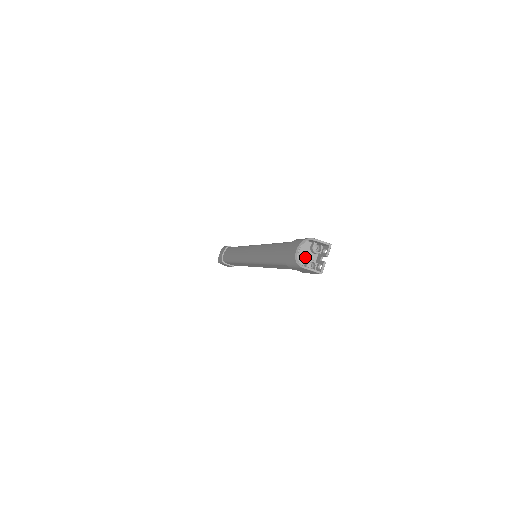
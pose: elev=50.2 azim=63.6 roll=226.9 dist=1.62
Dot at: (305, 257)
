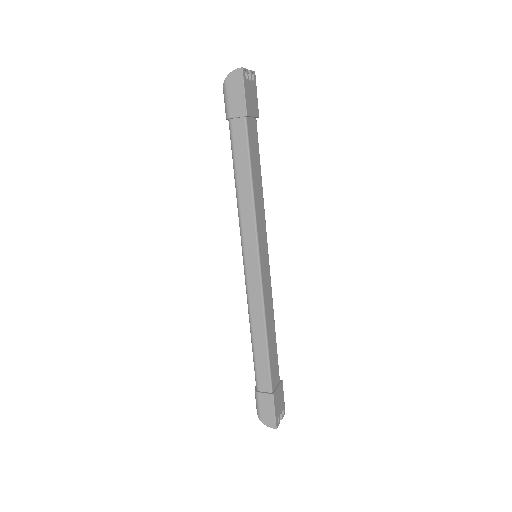
Dot at: occluded
